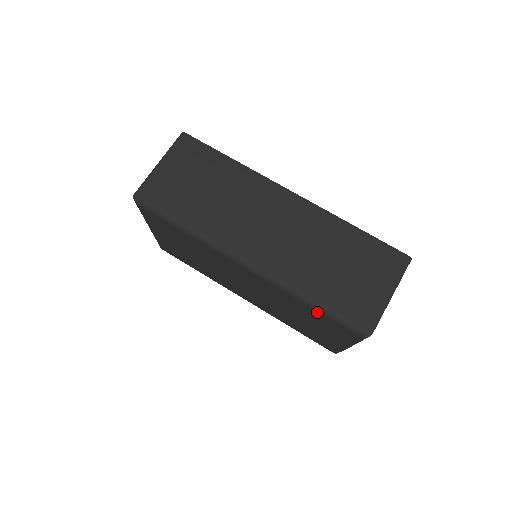
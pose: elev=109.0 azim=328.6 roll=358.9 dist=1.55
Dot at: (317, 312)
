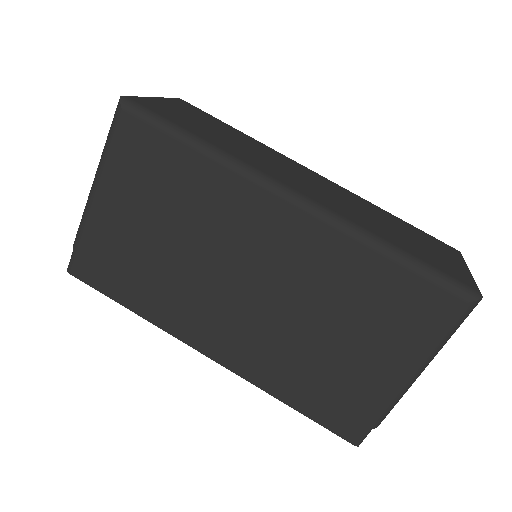
Dot at: (399, 270)
